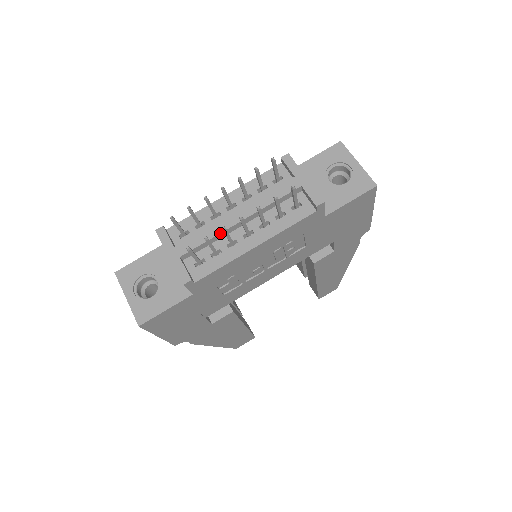
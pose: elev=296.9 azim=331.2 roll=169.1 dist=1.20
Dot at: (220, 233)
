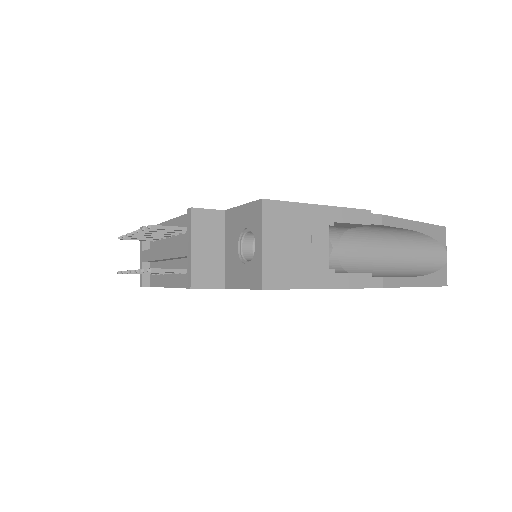
Dot at: (154, 260)
